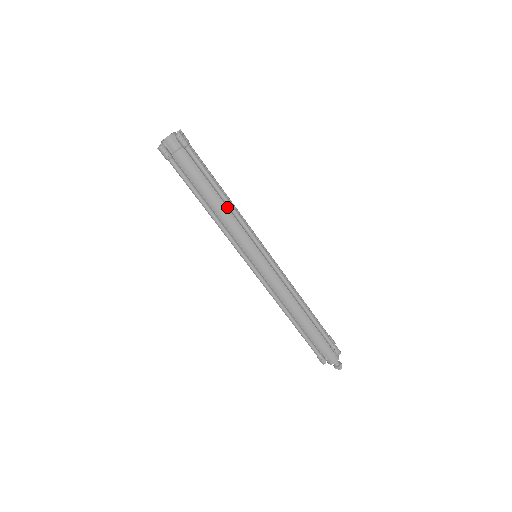
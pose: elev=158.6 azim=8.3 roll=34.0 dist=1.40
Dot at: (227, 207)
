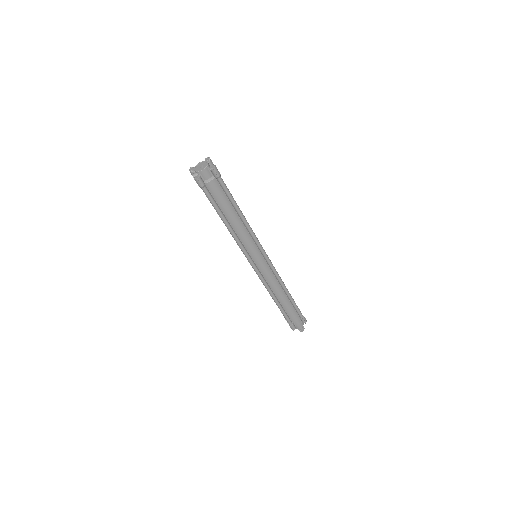
Dot at: (242, 222)
